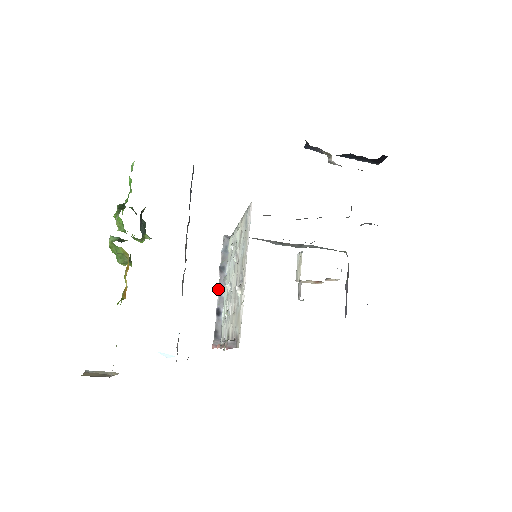
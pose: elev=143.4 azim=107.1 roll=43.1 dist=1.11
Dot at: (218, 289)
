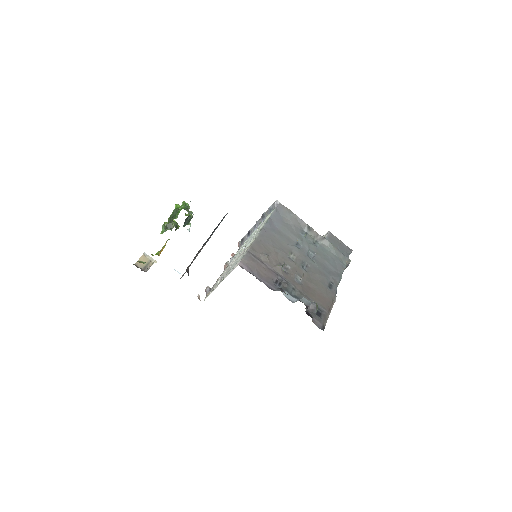
Dot at: (256, 223)
